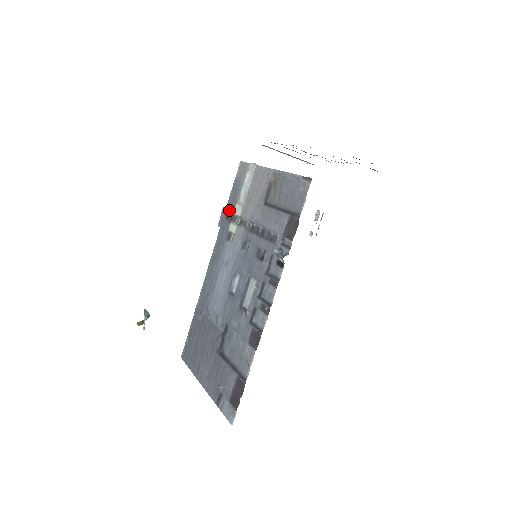
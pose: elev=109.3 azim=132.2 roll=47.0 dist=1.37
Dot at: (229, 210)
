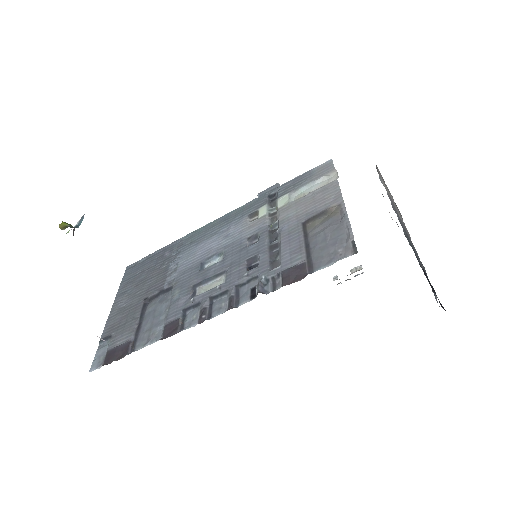
Dot at: (278, 192)
